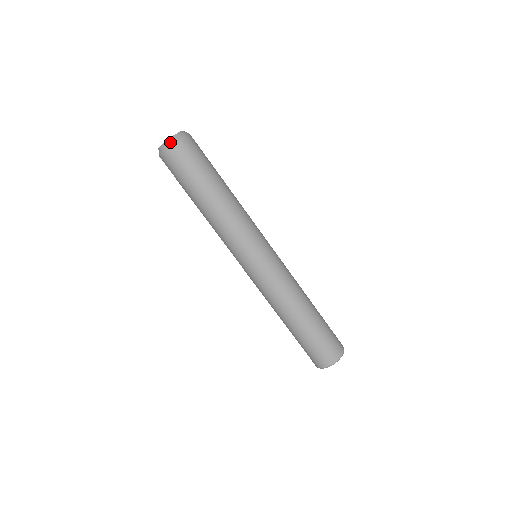
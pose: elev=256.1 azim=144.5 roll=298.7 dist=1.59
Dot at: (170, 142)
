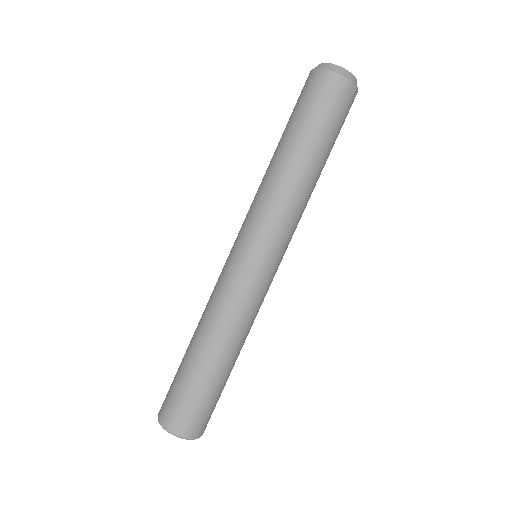
Dot at: (353, 78)
